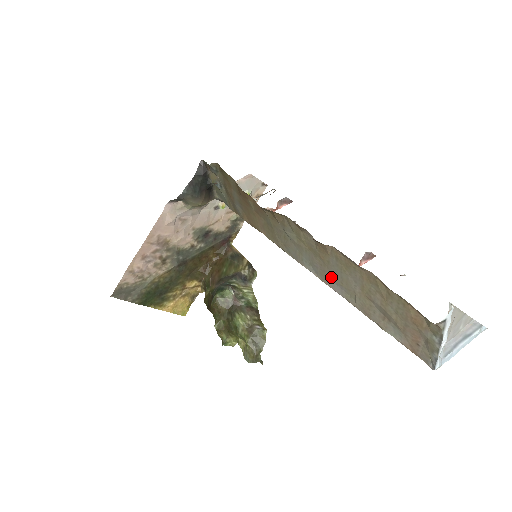
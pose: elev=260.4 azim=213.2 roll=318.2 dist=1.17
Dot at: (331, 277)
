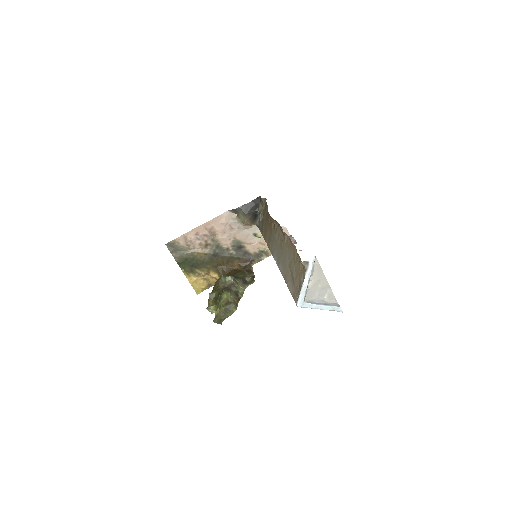
Dot at: (281, 260)
